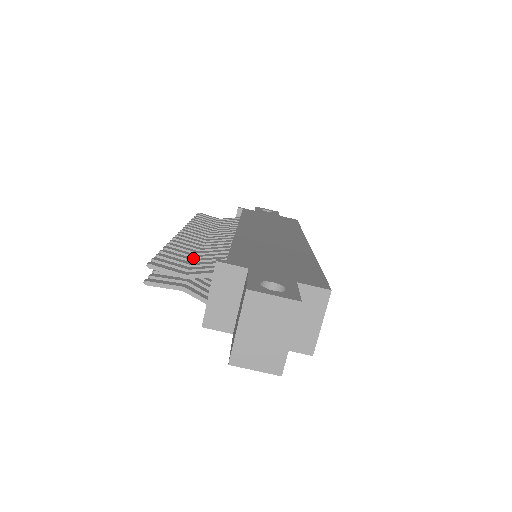
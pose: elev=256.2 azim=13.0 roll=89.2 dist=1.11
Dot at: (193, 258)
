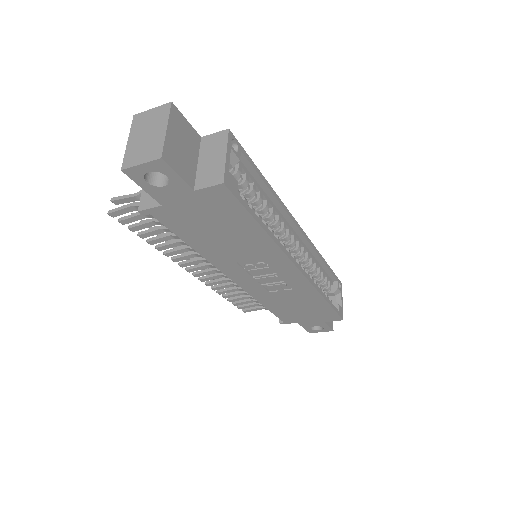
Dot at: occluded
